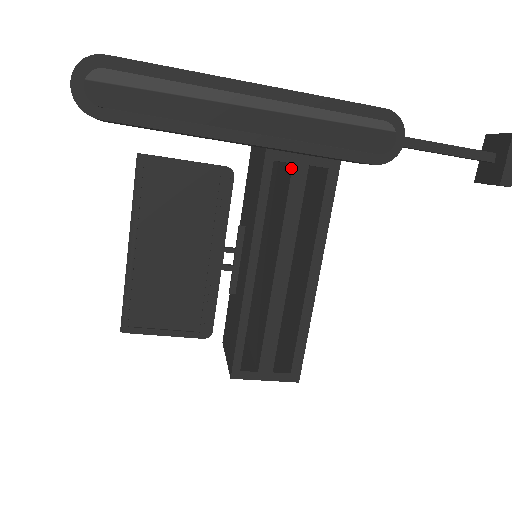
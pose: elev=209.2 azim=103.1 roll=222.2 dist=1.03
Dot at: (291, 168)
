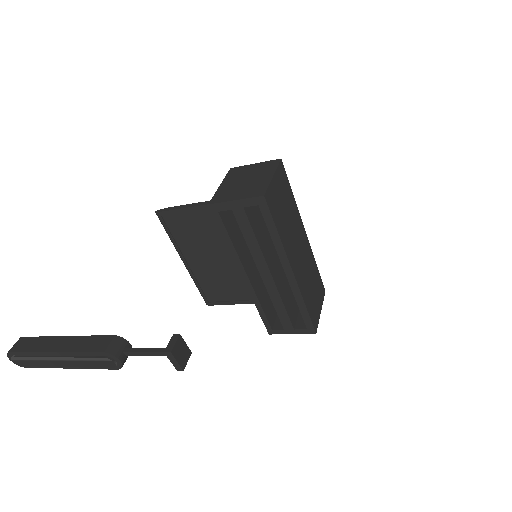
Dot at: (233, 212)
